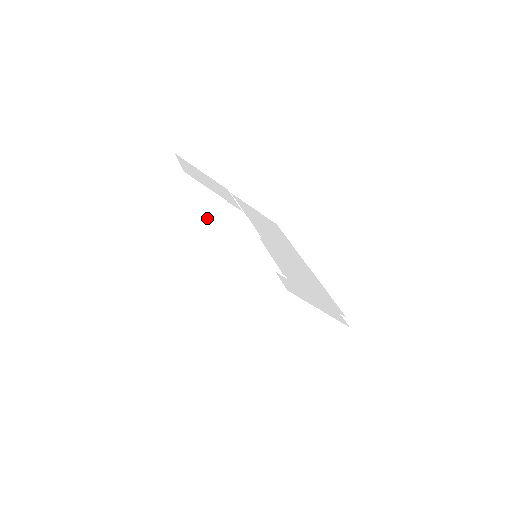
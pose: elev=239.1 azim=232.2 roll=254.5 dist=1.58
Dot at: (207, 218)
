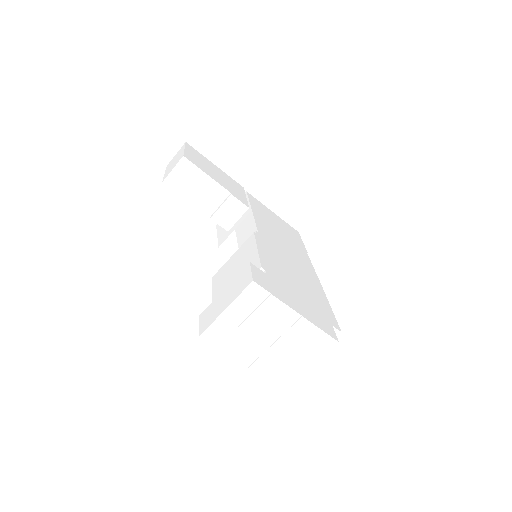
Dot at: (209, 211)
